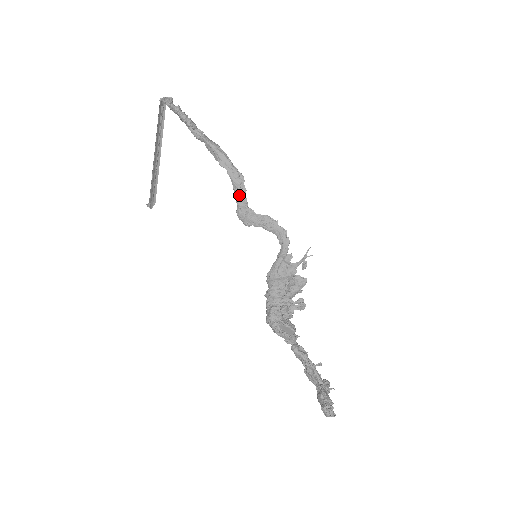
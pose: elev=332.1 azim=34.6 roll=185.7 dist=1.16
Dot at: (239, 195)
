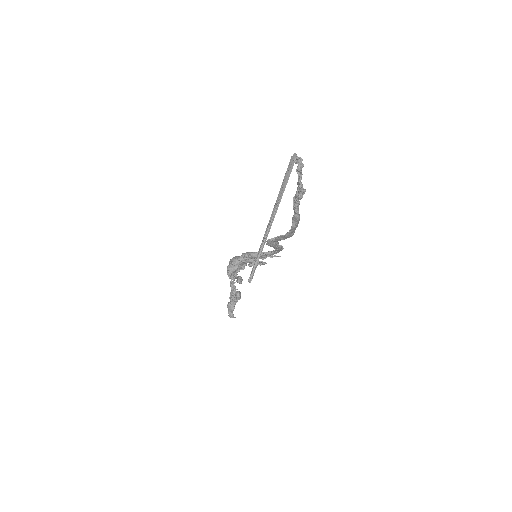
Dot at: (281, 239)
